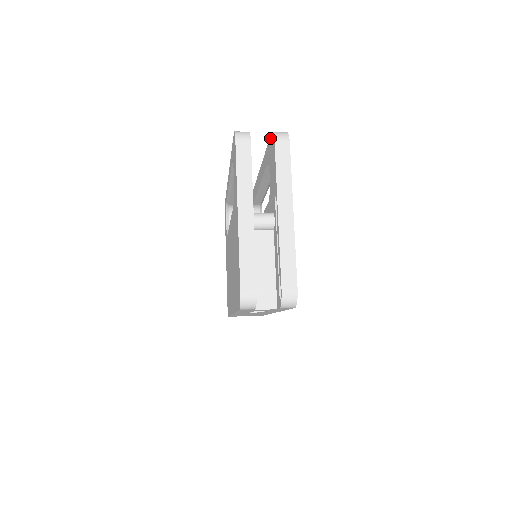
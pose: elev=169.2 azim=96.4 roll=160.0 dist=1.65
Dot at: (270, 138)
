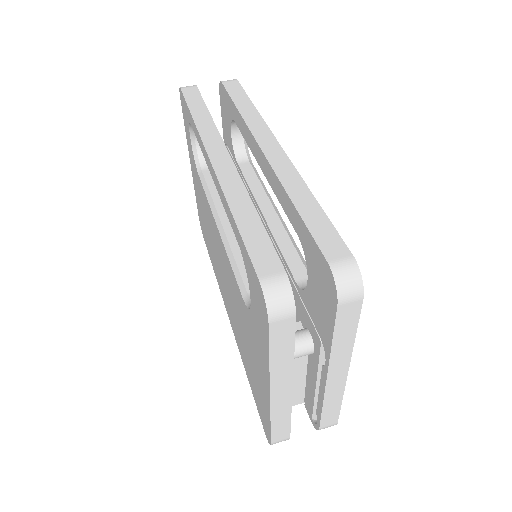
Dot at: (321, 256)
